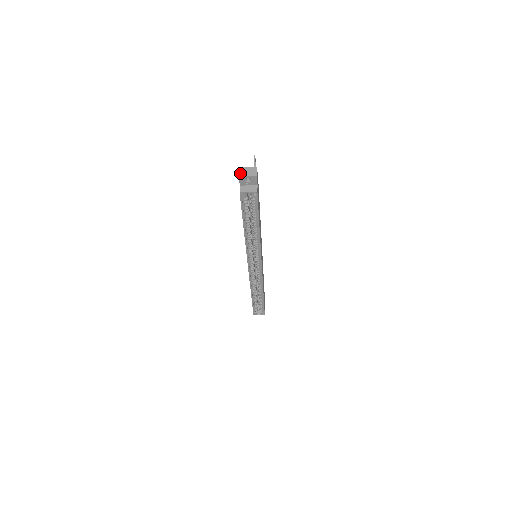
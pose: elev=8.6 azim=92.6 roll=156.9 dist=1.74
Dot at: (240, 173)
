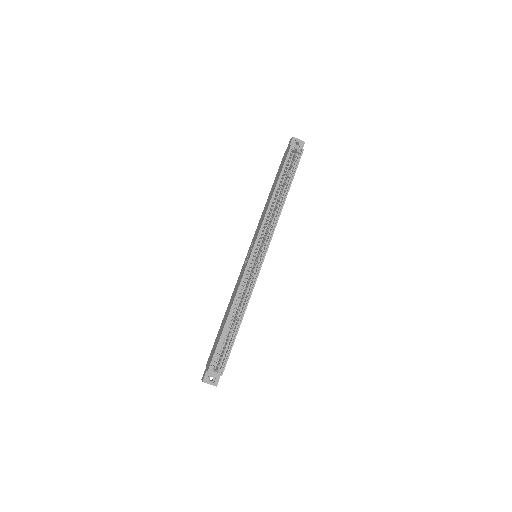
Dot at: (293, 138)
